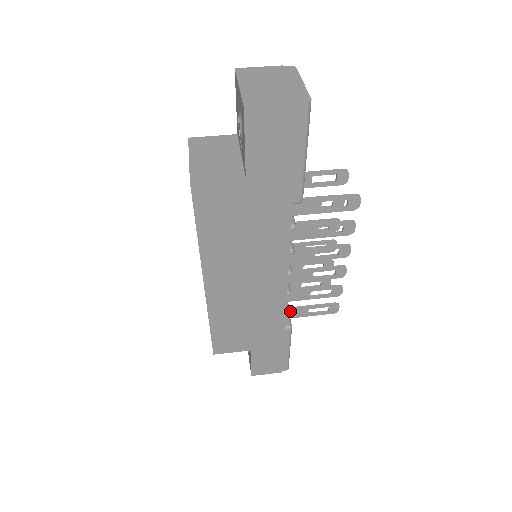
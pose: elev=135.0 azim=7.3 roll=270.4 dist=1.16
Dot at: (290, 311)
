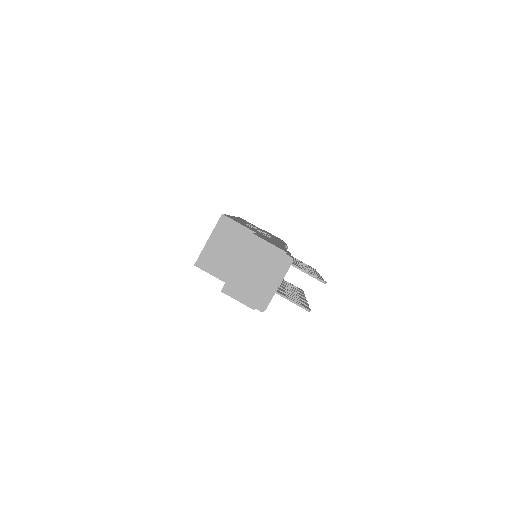
Dot at: occluded
